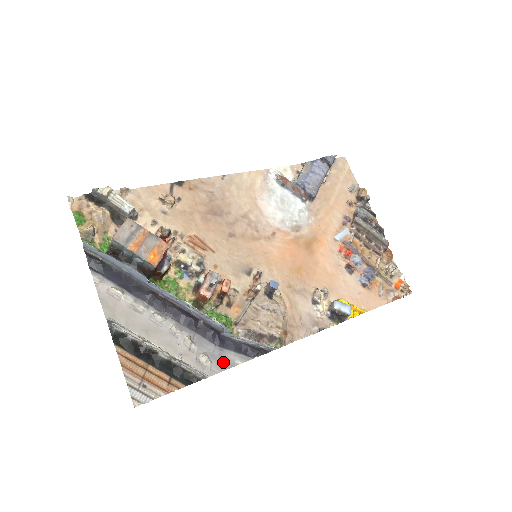
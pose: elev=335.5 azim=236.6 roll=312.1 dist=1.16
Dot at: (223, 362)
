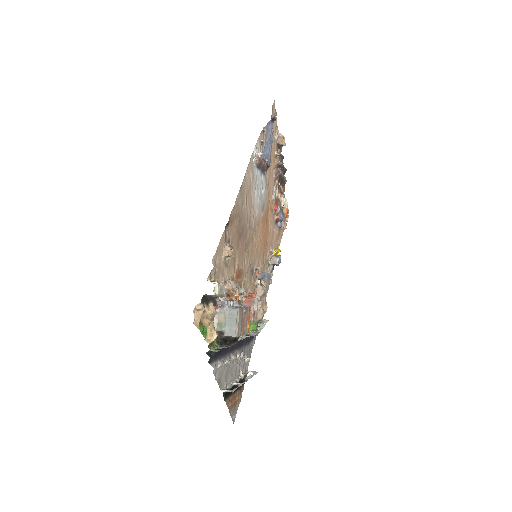
Dot at: (250, 351)
